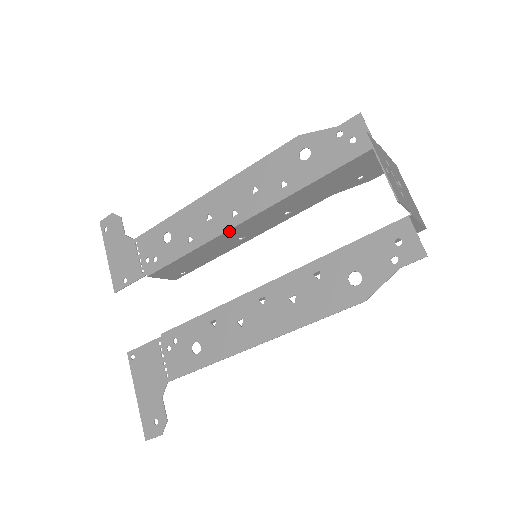
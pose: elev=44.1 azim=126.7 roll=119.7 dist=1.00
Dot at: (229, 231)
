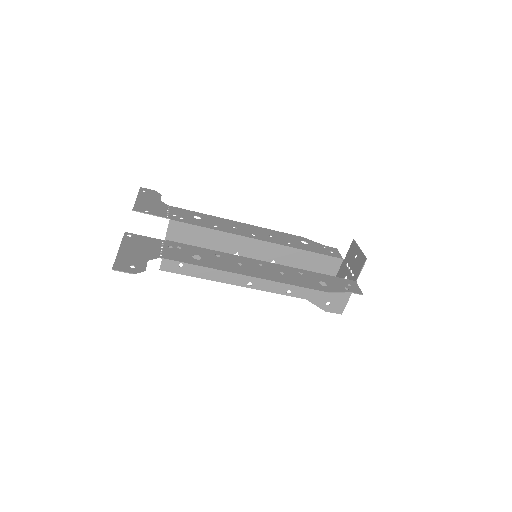
Dot at: (245, 238)
